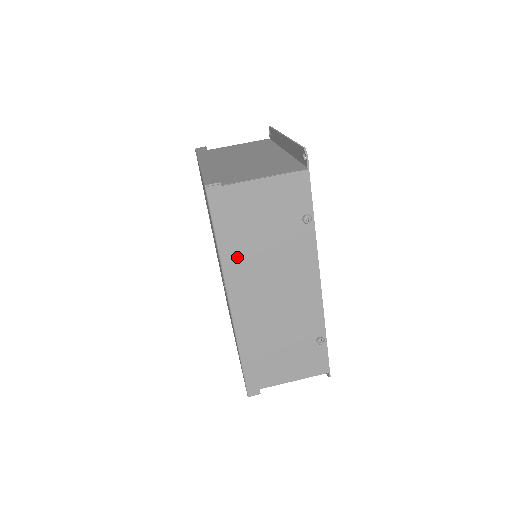
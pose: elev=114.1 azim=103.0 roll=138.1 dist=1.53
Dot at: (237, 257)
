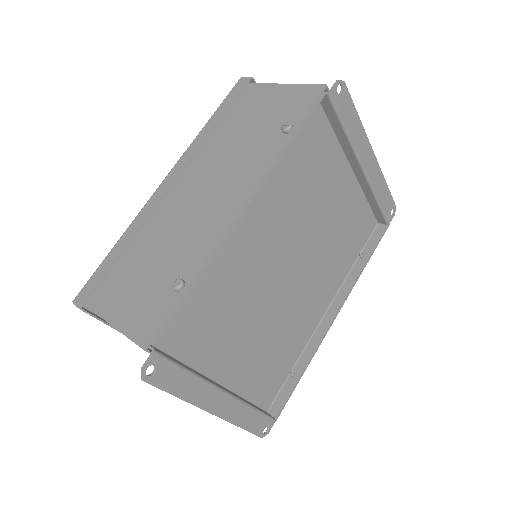
Dot at: (209, 144)
